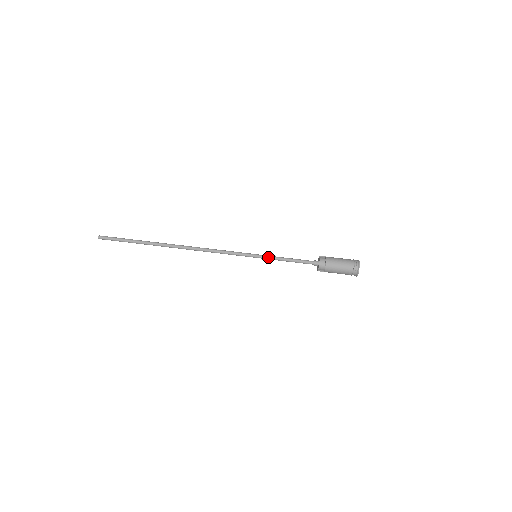
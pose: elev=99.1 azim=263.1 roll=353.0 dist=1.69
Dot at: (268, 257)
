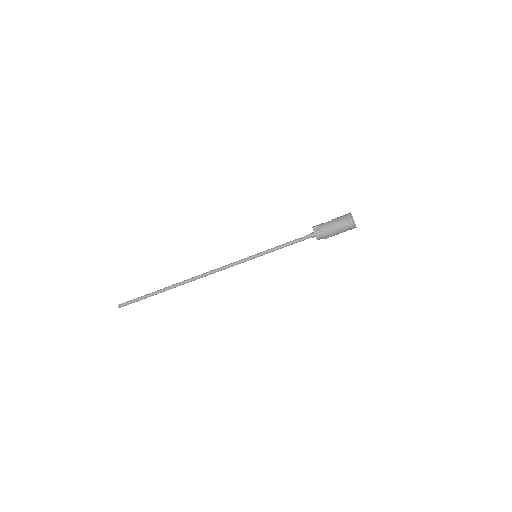
Dot at: (267, 253)
